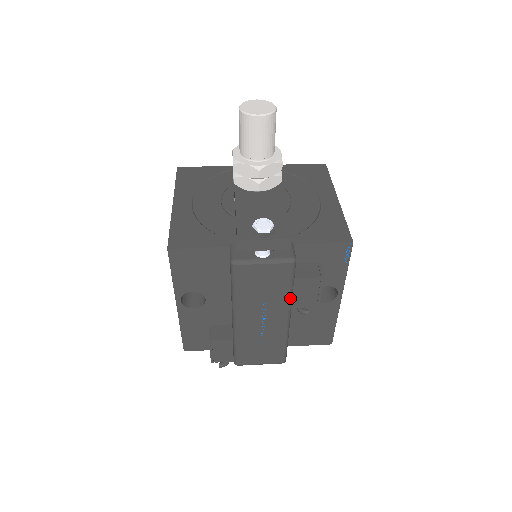
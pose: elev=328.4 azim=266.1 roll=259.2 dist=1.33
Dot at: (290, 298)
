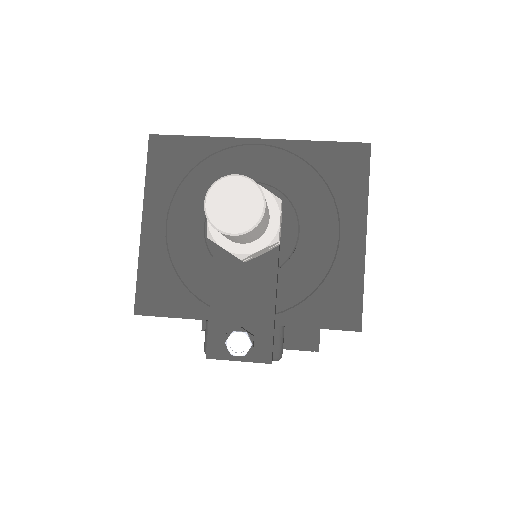
Dot at: occluded
